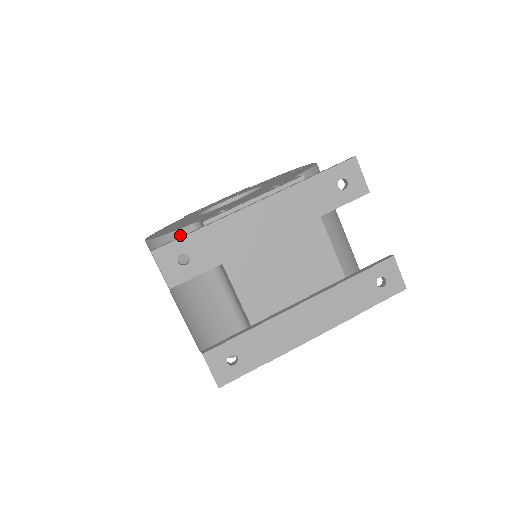
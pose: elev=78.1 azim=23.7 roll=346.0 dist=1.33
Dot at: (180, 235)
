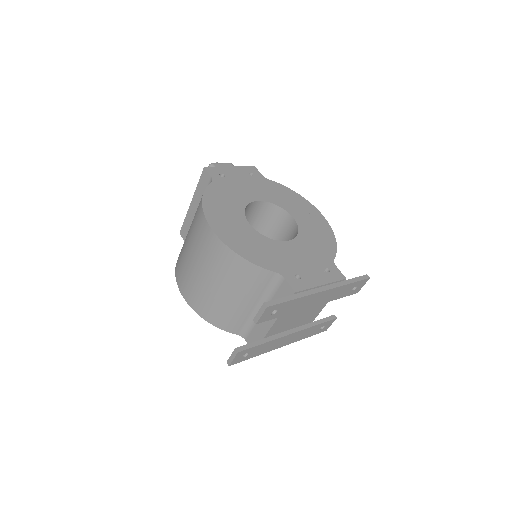
Dot at: (262, 271)
